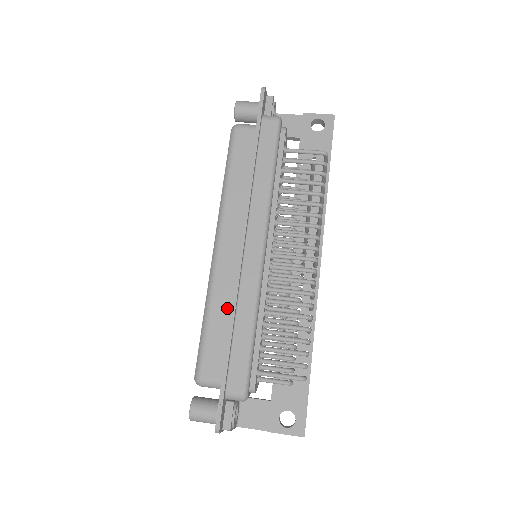
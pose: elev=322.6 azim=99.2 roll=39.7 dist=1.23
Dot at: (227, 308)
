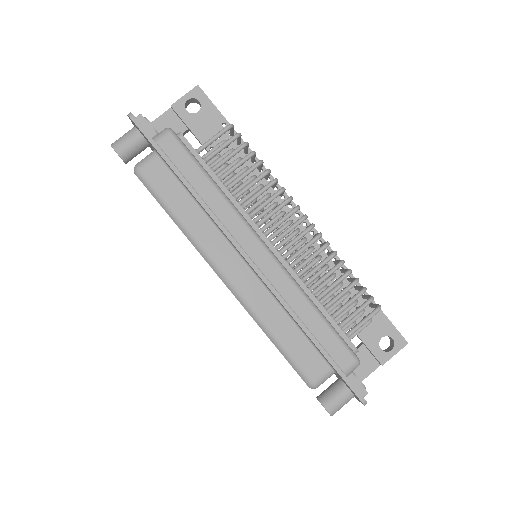
Dot at: (282, 316)
